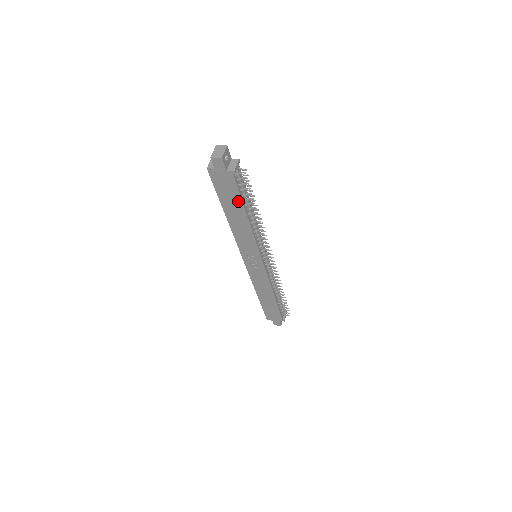
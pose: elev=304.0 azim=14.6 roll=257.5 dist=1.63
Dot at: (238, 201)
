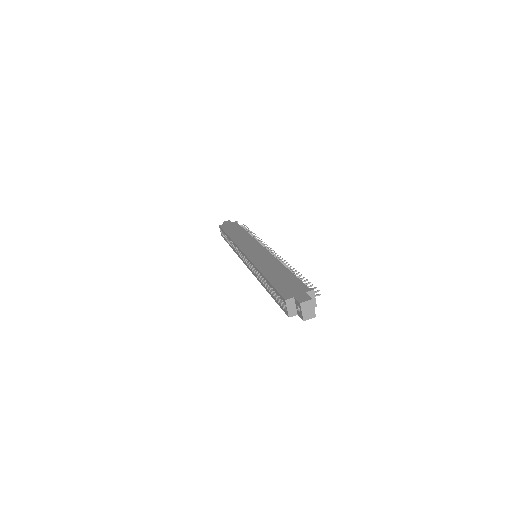
Dot at: occluded
